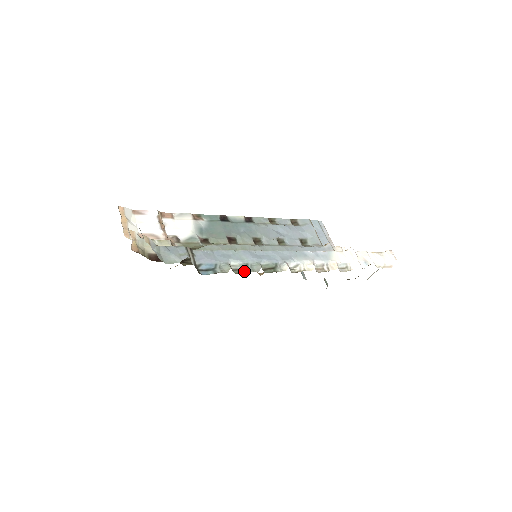
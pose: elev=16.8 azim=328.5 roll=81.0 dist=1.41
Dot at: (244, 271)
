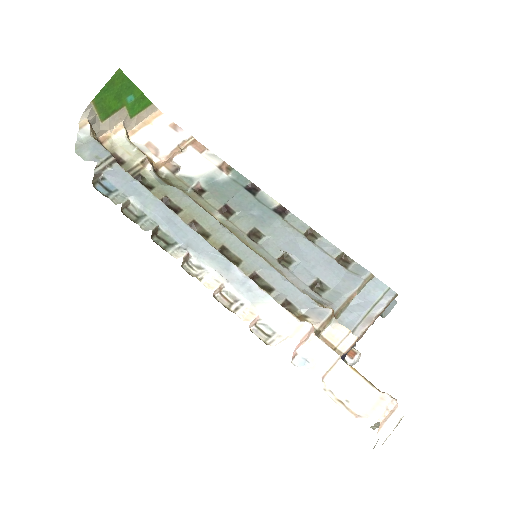
Dot at: (134, 218)
